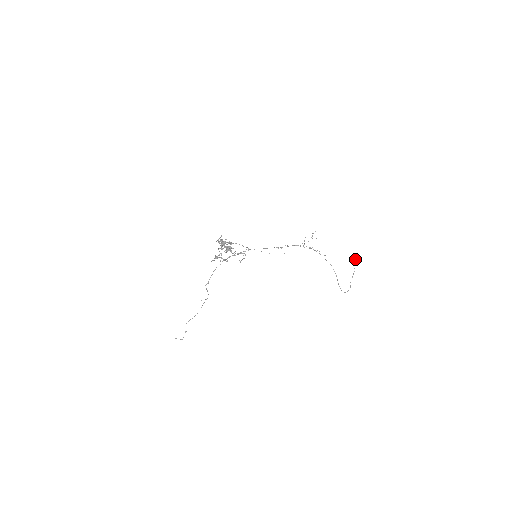
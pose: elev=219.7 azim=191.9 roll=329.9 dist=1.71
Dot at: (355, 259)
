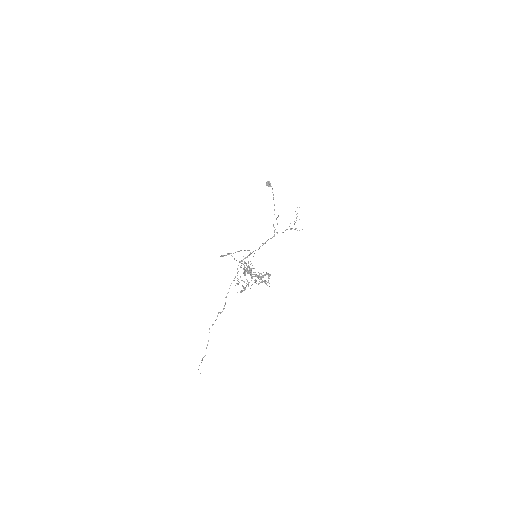
Dot at: (272, 188)
